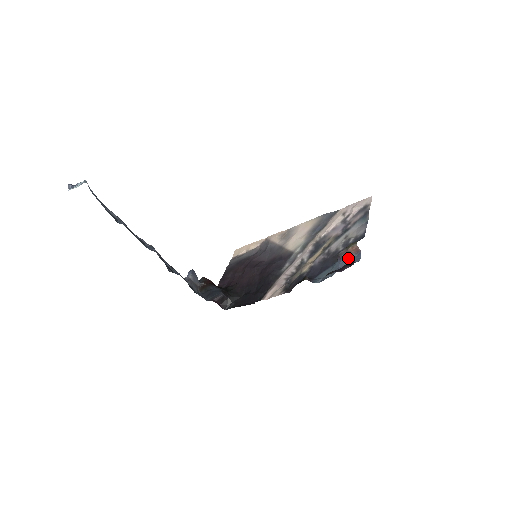
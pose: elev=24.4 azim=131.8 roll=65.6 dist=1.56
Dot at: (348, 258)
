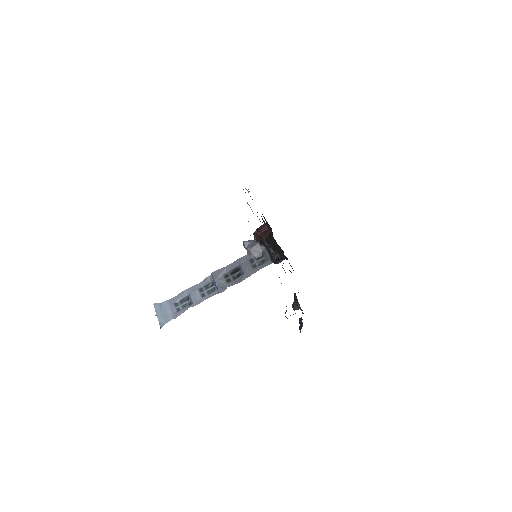
Dot at: occluded
